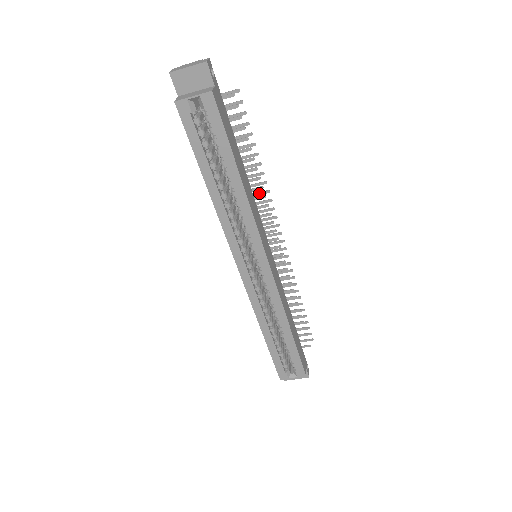
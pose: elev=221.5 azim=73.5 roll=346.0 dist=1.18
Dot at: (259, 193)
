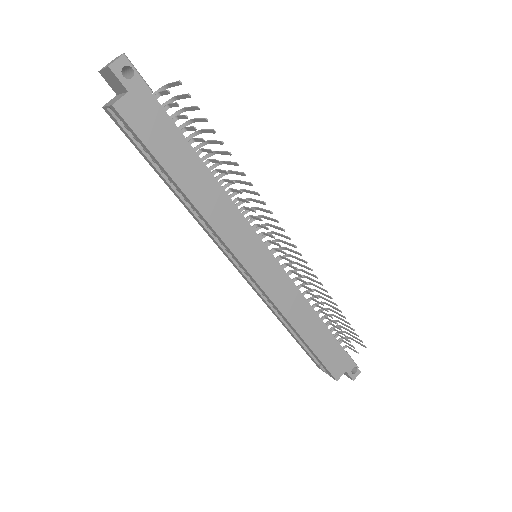
Dot at: (252, 192)
